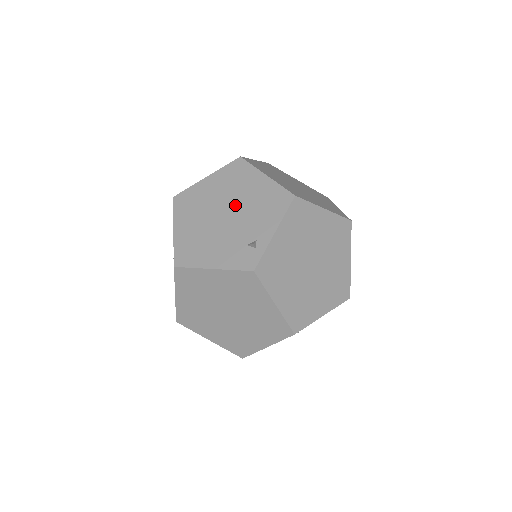
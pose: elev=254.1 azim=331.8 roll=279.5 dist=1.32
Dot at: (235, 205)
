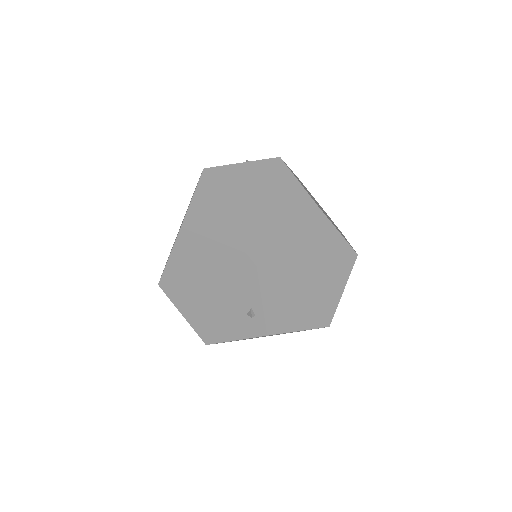
Dot at: (212, 280)
